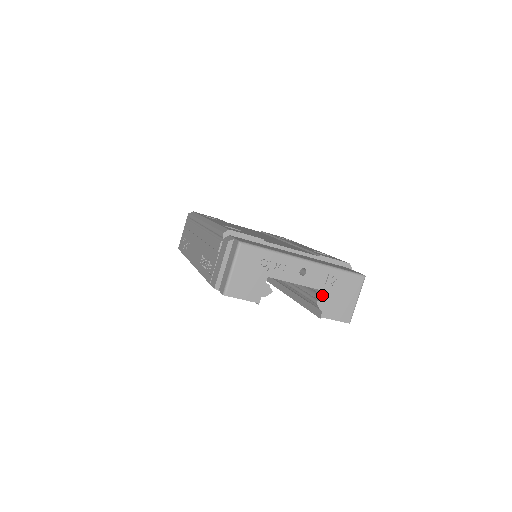
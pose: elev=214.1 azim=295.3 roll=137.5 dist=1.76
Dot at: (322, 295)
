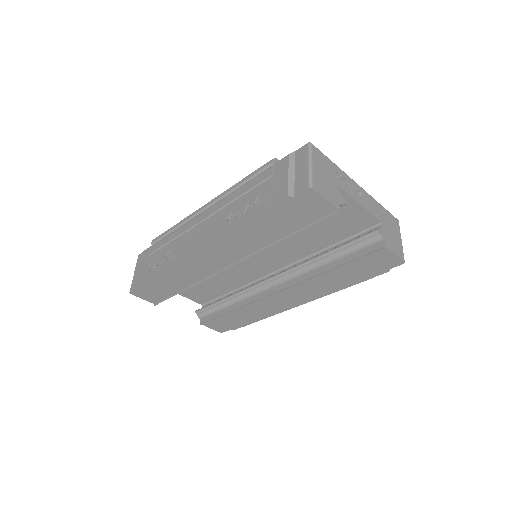
Dot at: occluded
